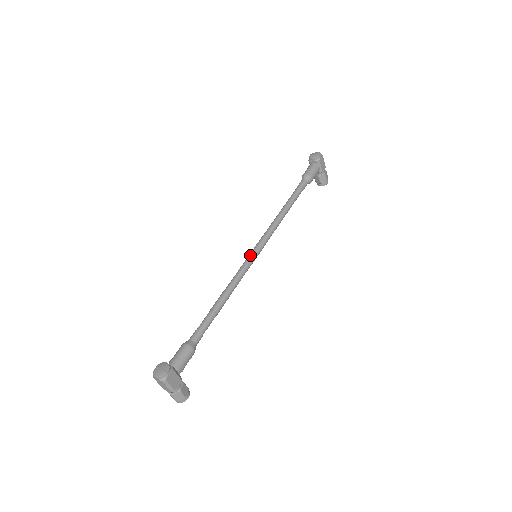
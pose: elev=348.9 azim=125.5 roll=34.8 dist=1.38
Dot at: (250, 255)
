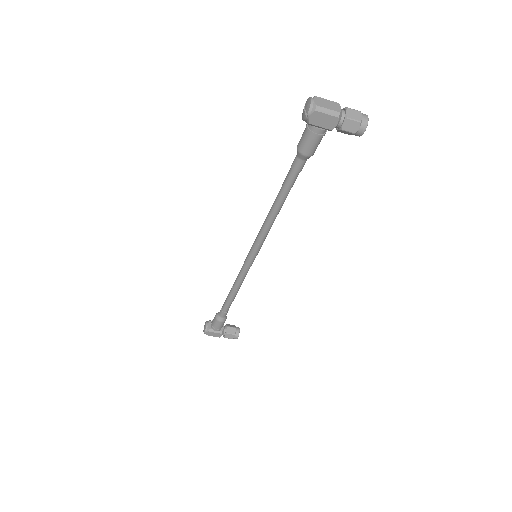
Dot at: occluded
